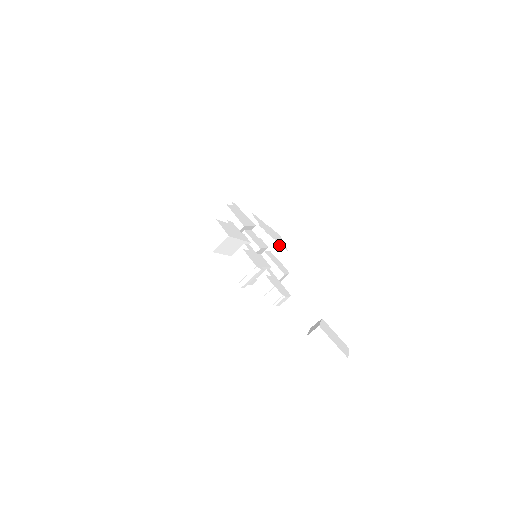
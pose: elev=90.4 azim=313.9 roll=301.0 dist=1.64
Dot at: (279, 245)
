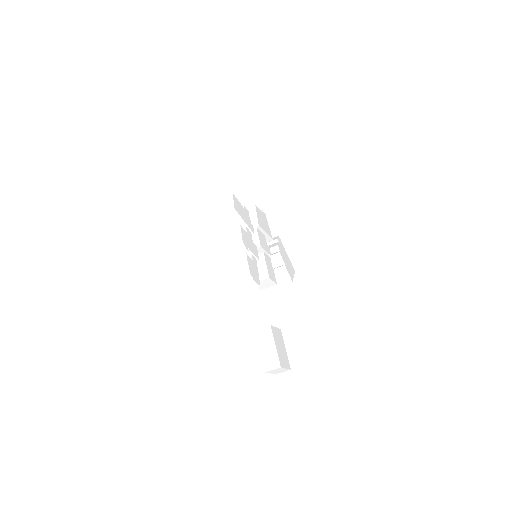
Dot at: (287, 271)
